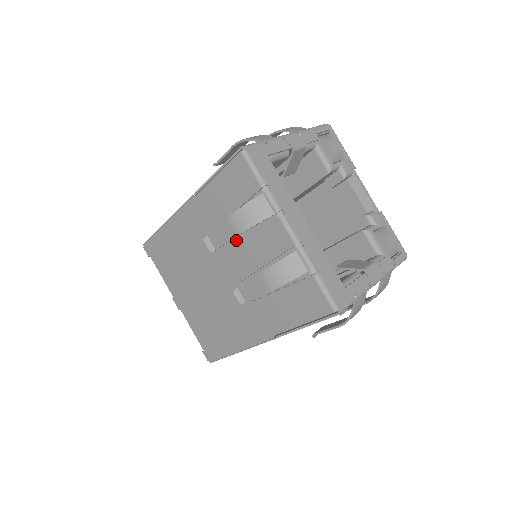
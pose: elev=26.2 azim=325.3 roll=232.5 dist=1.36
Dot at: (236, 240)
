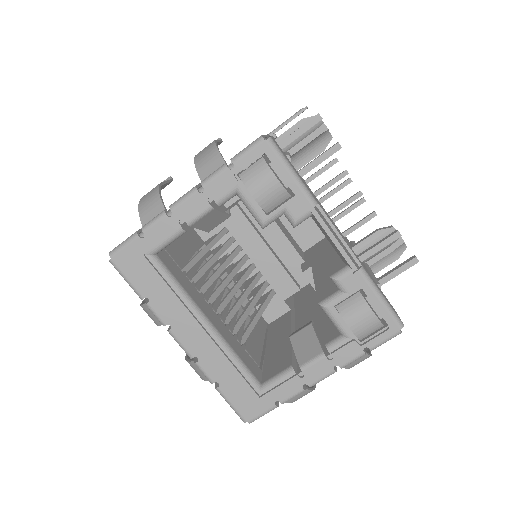
Dot at: occluded
